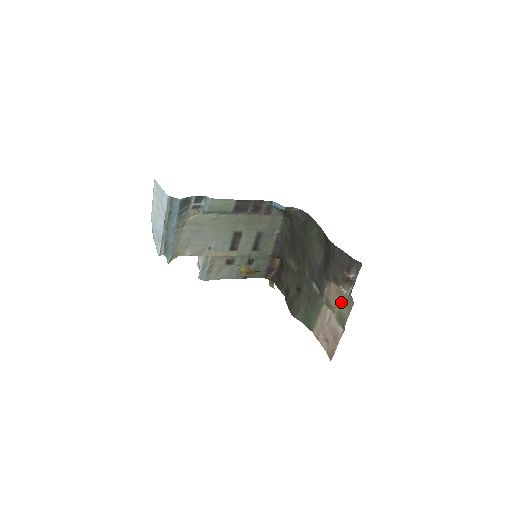
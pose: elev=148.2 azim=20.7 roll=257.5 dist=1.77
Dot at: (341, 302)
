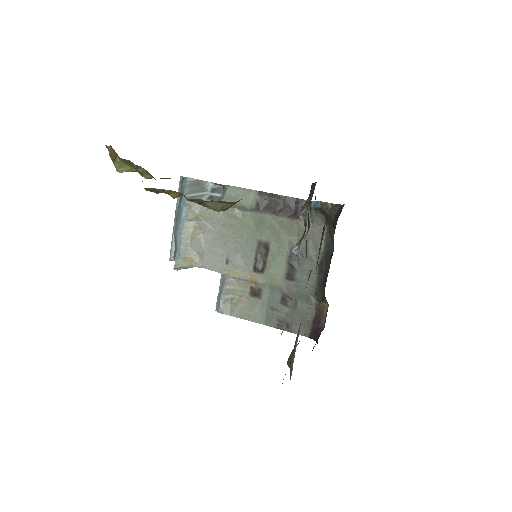
Dot at: occluded
